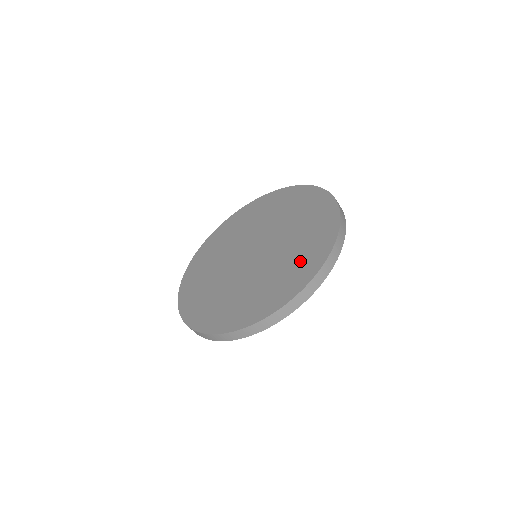
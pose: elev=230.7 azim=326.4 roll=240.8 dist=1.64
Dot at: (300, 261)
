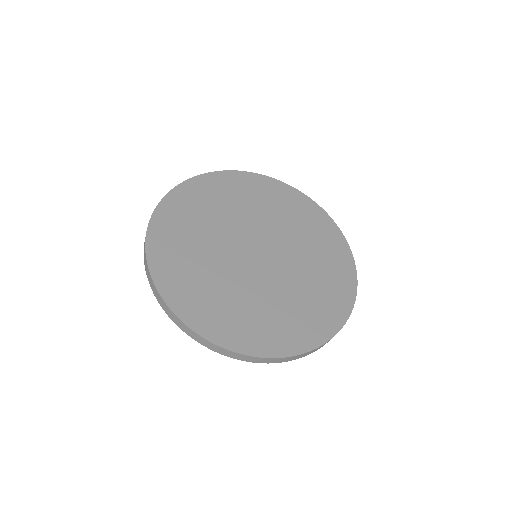
Dot at: (328, 288)
